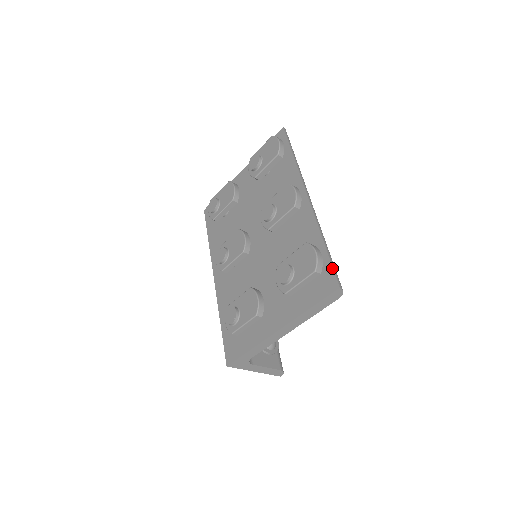
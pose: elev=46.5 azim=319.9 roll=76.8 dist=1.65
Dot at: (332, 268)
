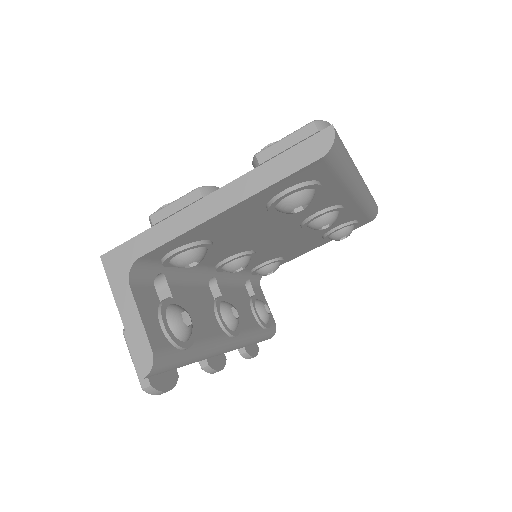
Dot at: (339, 137)
